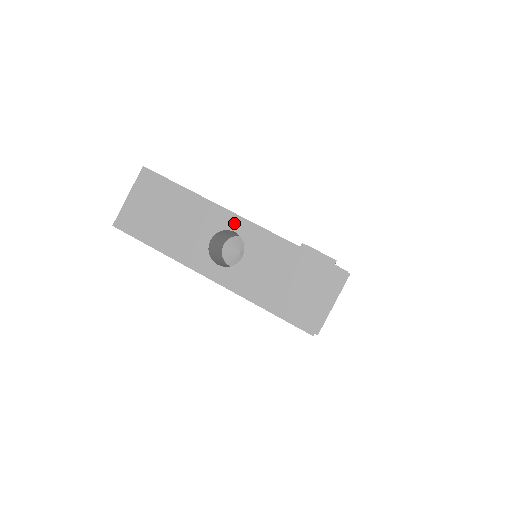
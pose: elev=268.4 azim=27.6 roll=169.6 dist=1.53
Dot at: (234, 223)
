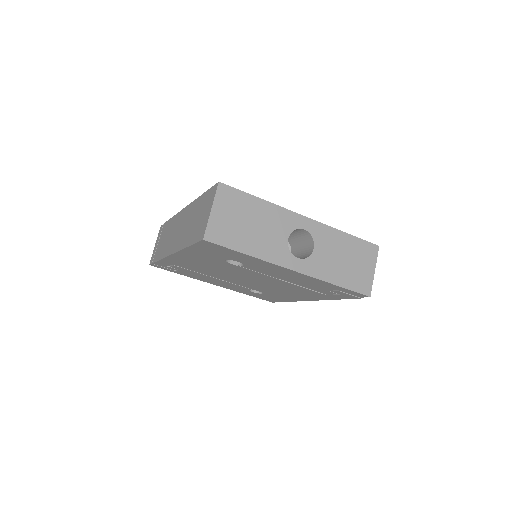
Dot at: (302, 222)
